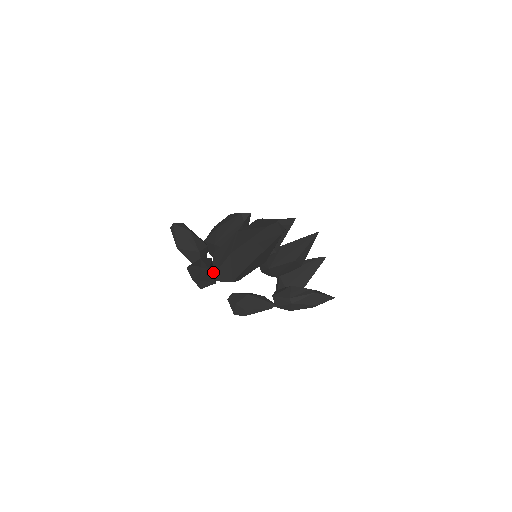
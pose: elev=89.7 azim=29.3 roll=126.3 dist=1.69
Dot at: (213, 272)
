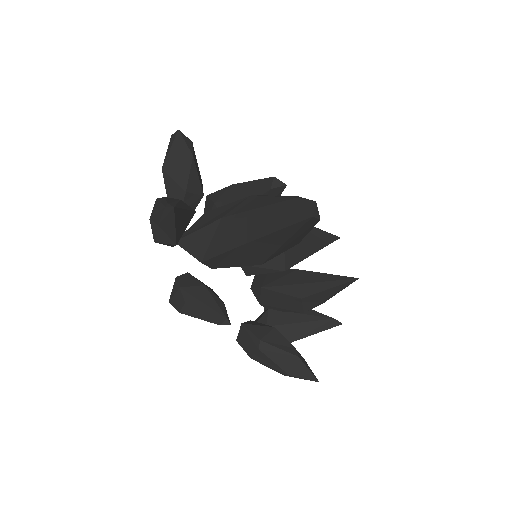
Dot at: (183, 227)
